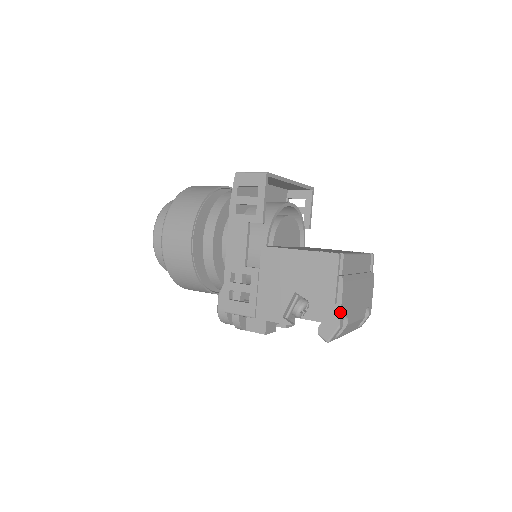
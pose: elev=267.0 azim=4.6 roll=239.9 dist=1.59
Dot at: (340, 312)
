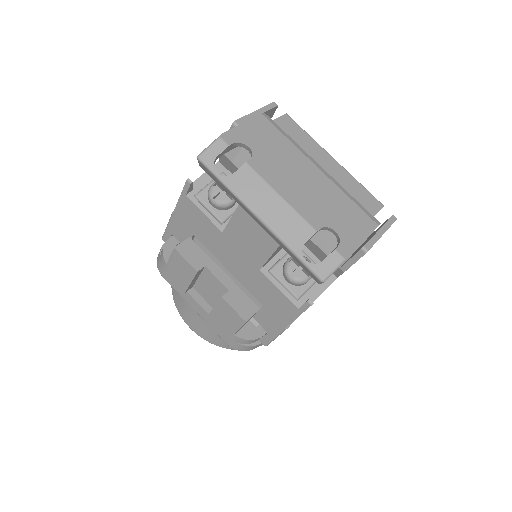
Dot at: (234, 128)
